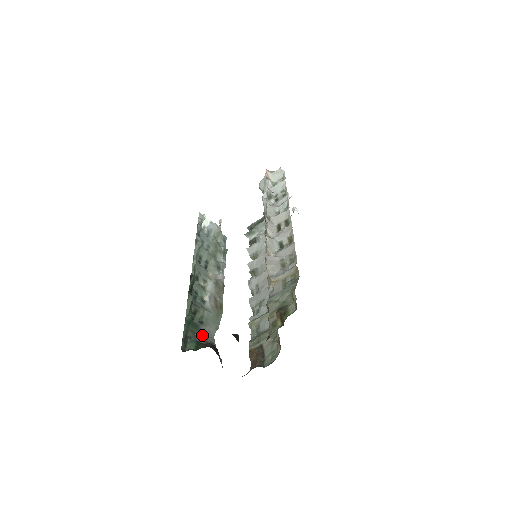
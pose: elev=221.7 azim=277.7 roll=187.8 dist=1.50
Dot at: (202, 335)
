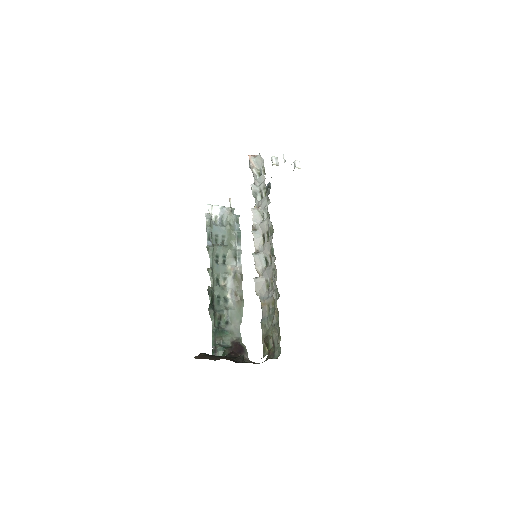
Dot at: (229, 335)
